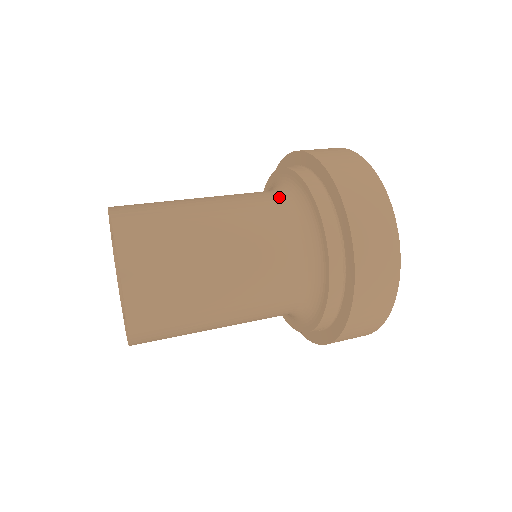
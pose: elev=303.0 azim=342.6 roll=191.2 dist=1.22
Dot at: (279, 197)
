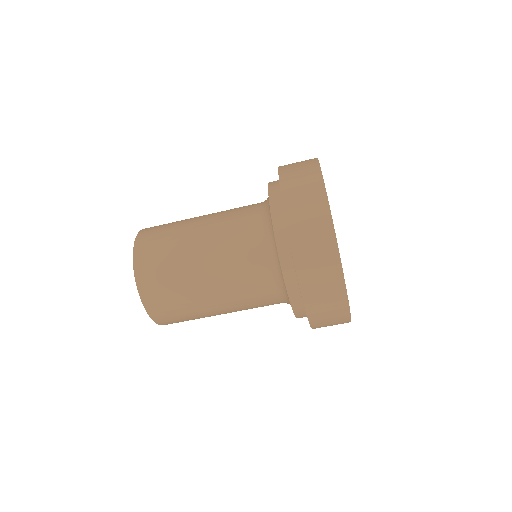
Dot at: (260, 231)
